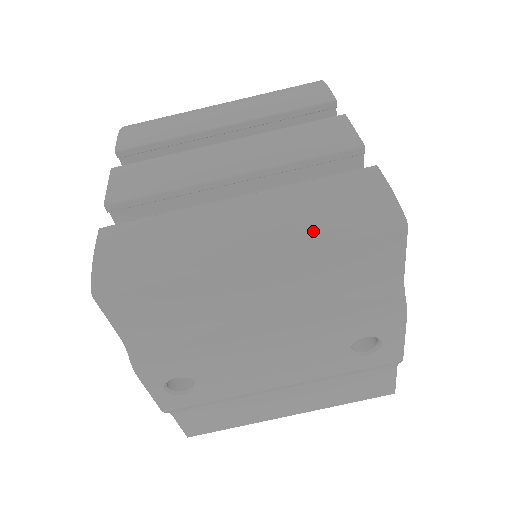
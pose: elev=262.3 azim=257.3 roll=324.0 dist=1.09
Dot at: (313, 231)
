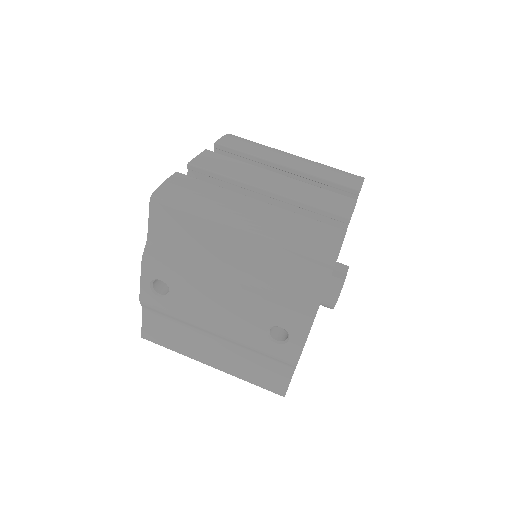
Dot at: (283, 237)
